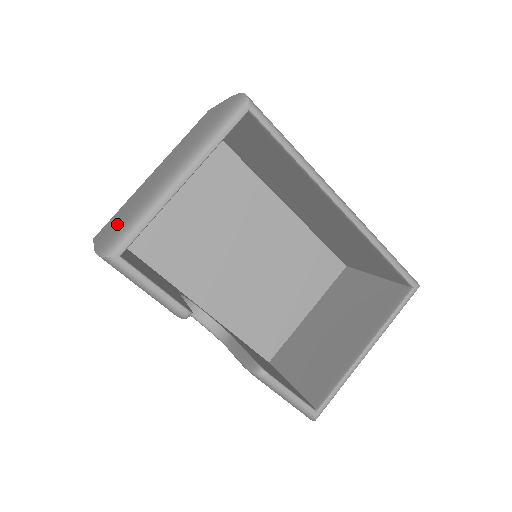
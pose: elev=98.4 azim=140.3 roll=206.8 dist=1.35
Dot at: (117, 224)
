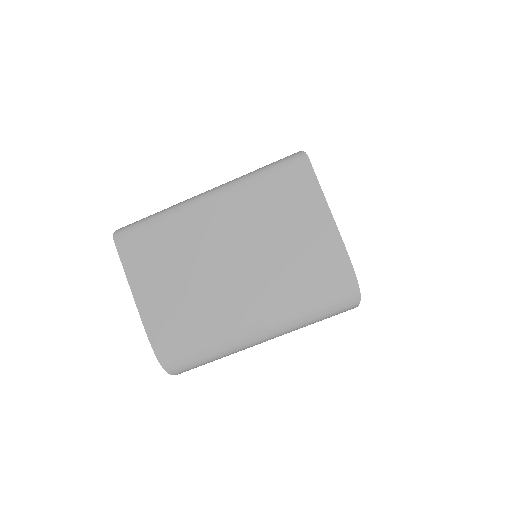
Dot at: (176, 320)
